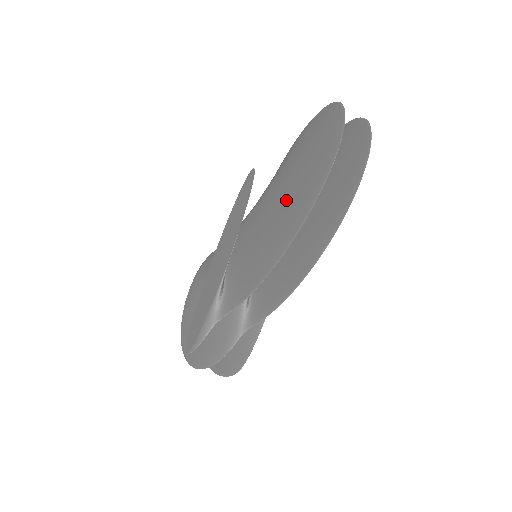
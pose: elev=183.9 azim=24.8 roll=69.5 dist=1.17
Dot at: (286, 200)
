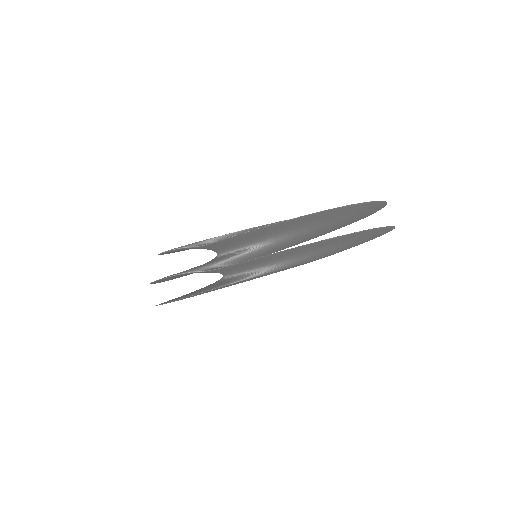
Dot at: occluded
